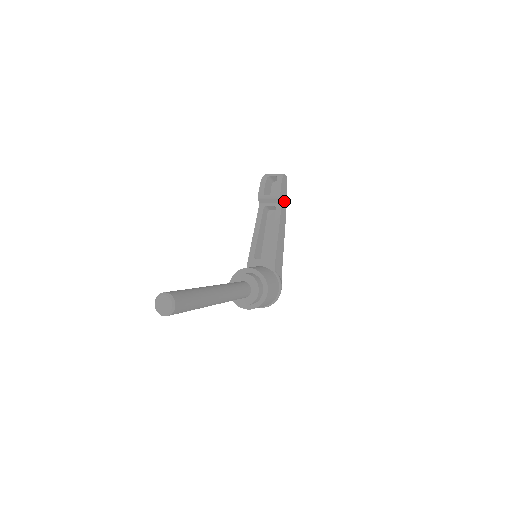
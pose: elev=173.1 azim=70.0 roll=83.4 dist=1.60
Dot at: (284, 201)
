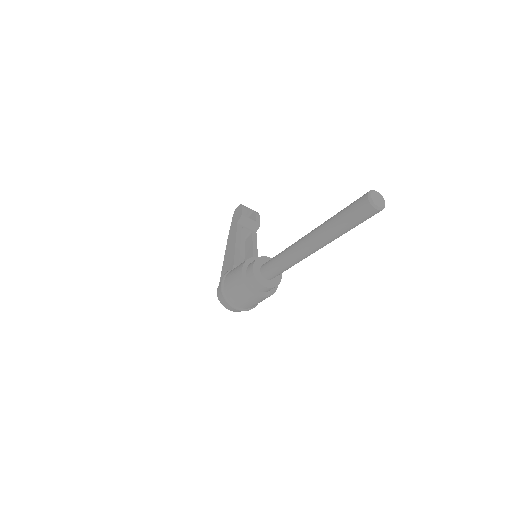
Dot at: occluded
